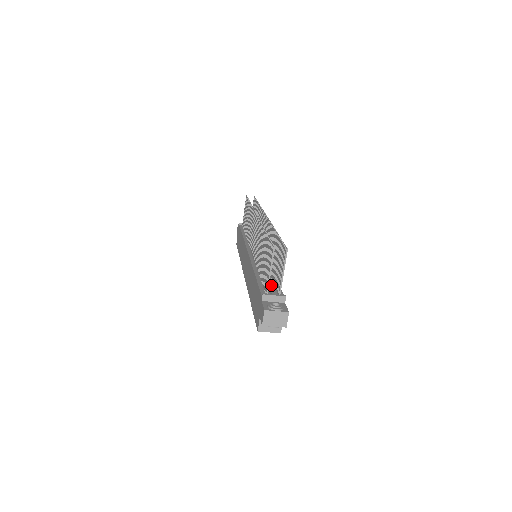
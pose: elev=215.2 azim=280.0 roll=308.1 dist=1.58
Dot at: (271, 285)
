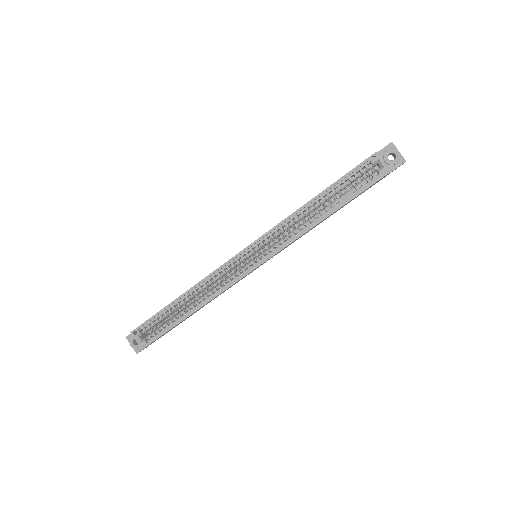
Dot at: occluded
